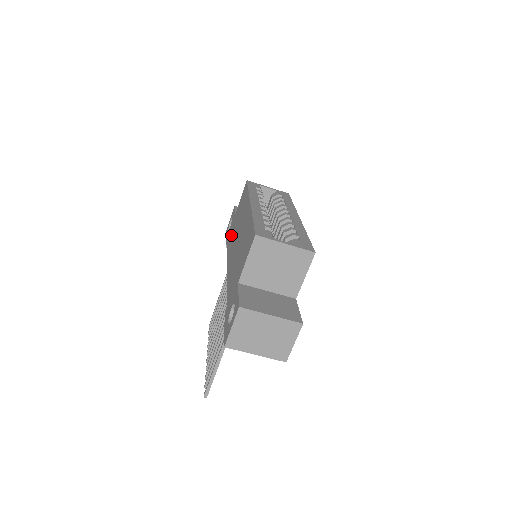
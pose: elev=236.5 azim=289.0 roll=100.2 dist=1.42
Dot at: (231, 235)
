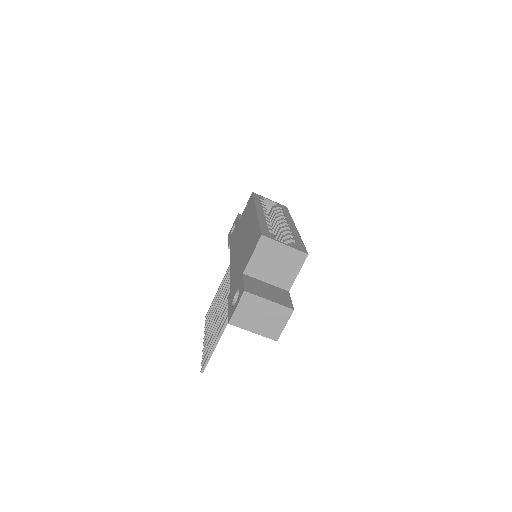
Dot at: (235, 237)
